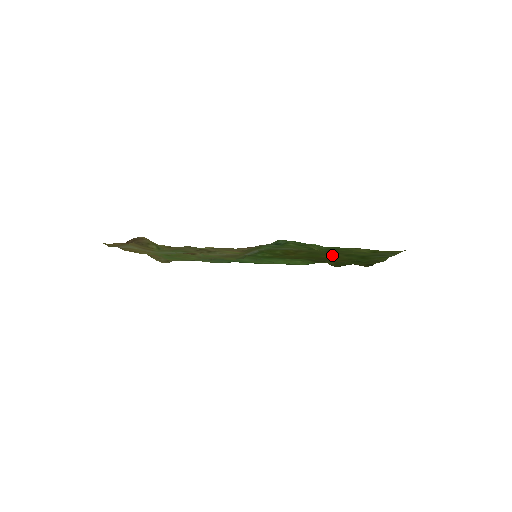
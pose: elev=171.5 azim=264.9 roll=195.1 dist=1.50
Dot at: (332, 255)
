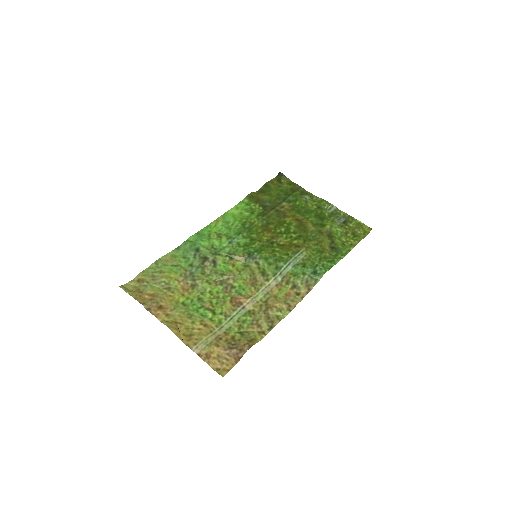
Dot at: (301, 223)
